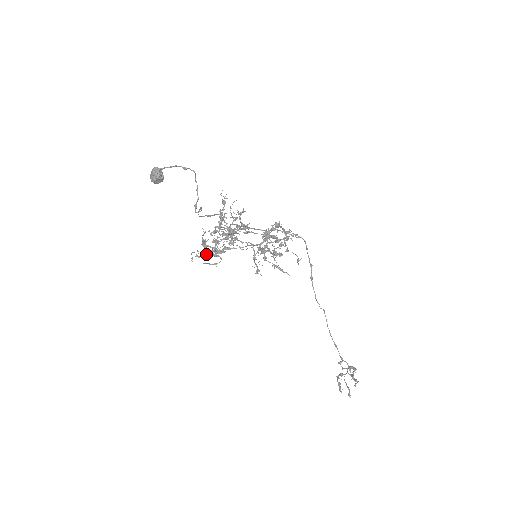
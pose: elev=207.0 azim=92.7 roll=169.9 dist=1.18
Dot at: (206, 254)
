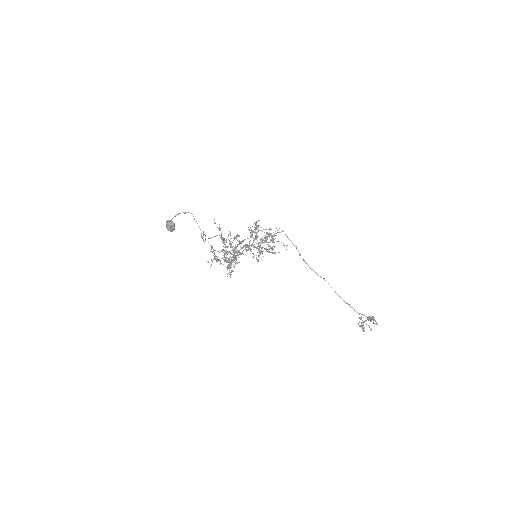
Dot at: (218, 260)
